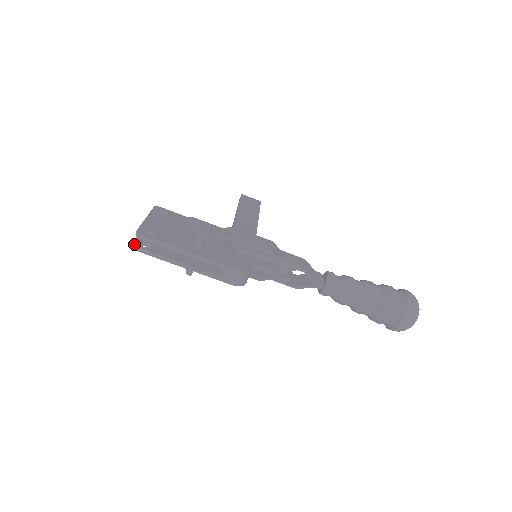
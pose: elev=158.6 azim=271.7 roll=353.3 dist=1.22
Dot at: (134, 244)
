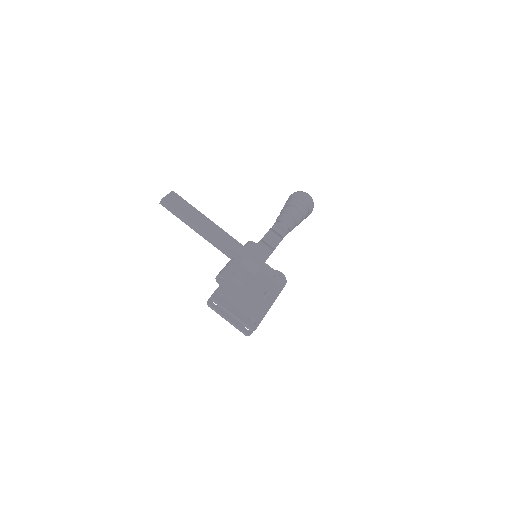
Dot at: (249, 334)
